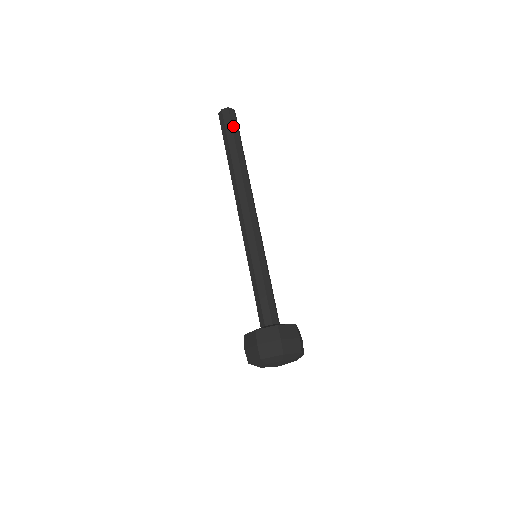
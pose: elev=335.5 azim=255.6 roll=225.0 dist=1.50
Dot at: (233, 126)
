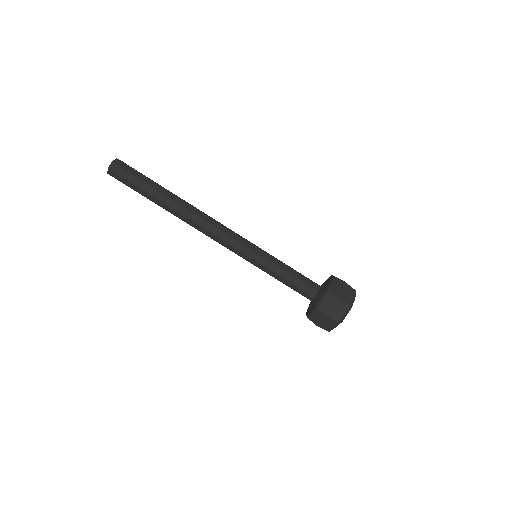
Dot at: (133, 174)
